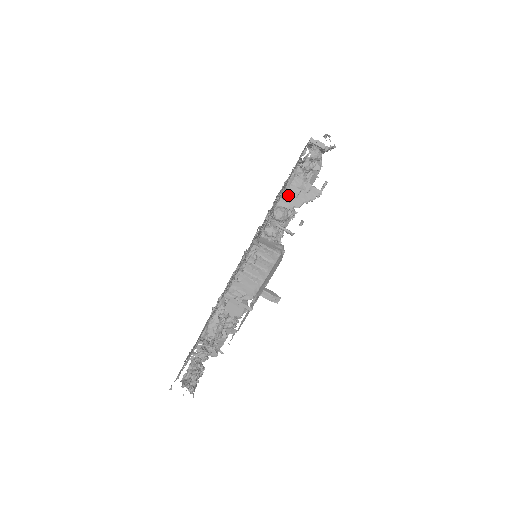
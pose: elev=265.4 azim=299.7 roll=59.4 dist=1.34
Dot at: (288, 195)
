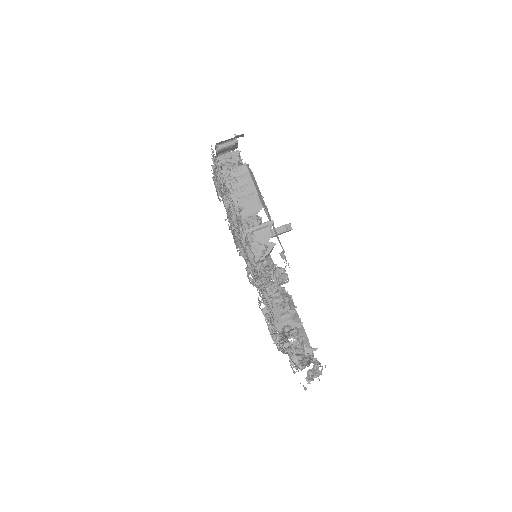
Dot at: occluded
